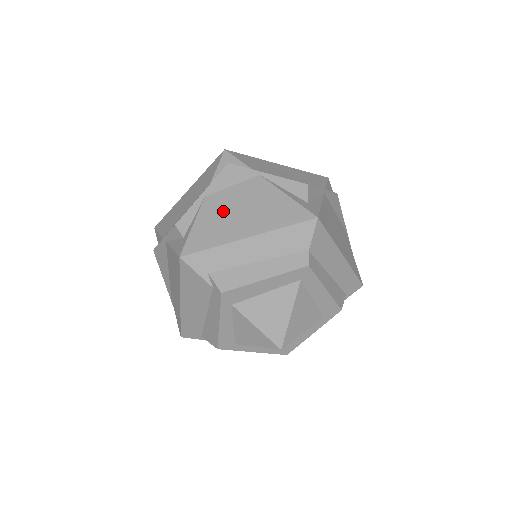
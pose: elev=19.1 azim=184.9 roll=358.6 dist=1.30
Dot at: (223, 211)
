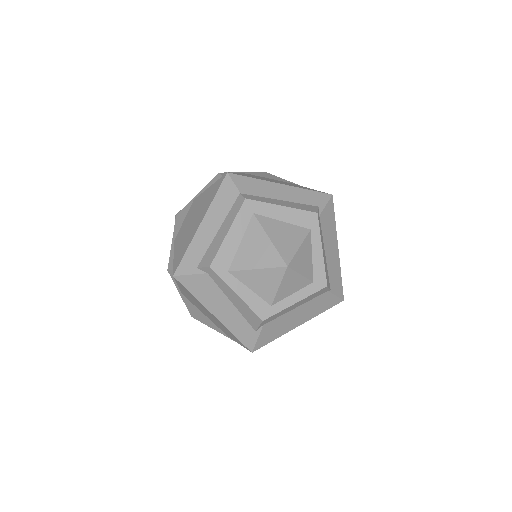
Dot at: (184, 233)
